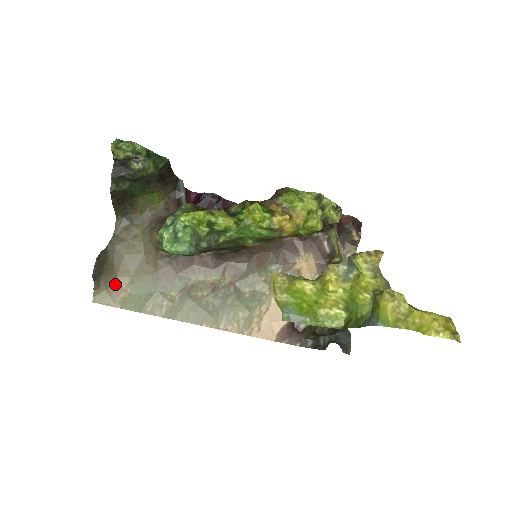
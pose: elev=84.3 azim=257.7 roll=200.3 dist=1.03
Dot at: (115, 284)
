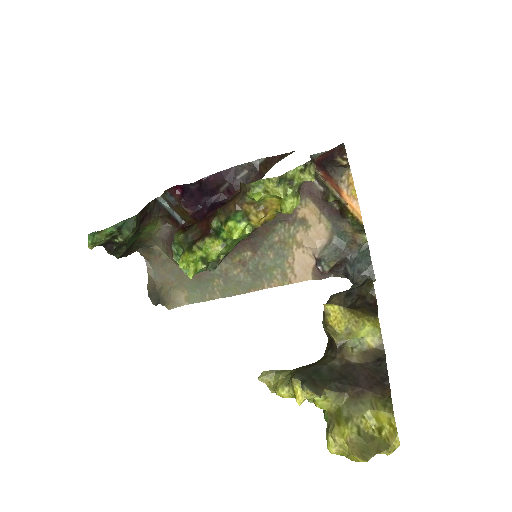
Dot at: (173, 293)
